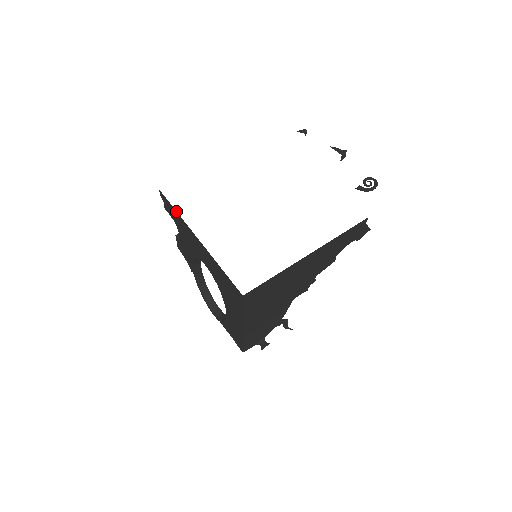
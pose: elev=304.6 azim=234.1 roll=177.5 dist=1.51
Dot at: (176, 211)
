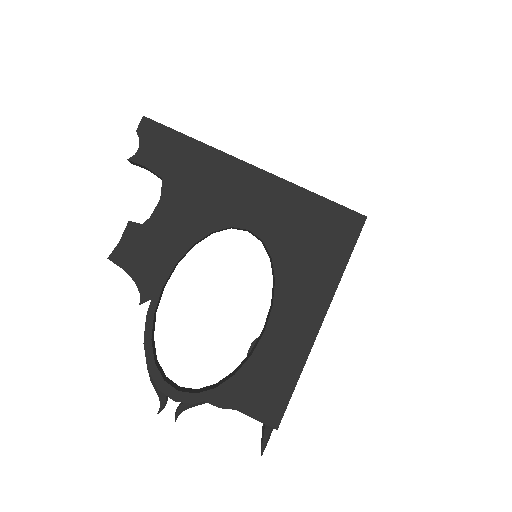
Dot at: (197, 140)
